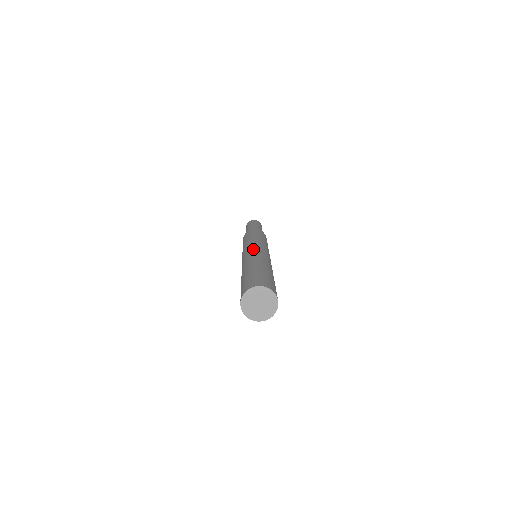
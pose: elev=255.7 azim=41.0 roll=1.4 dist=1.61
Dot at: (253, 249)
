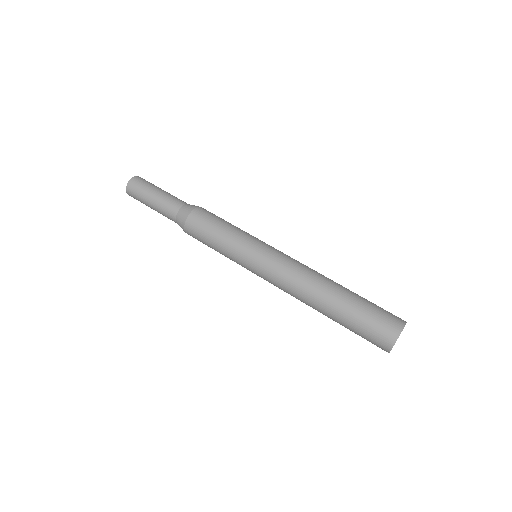
Dot at: (273, 279)
